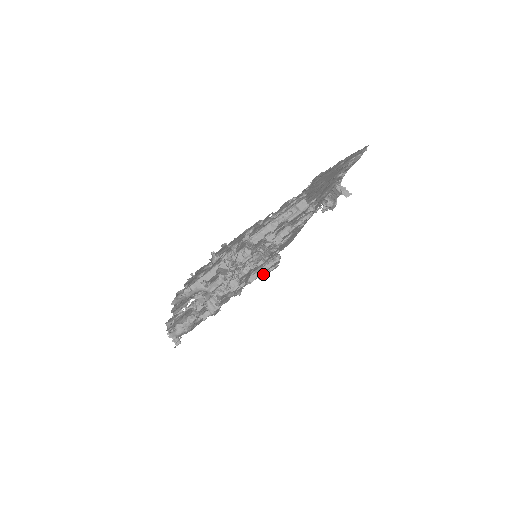
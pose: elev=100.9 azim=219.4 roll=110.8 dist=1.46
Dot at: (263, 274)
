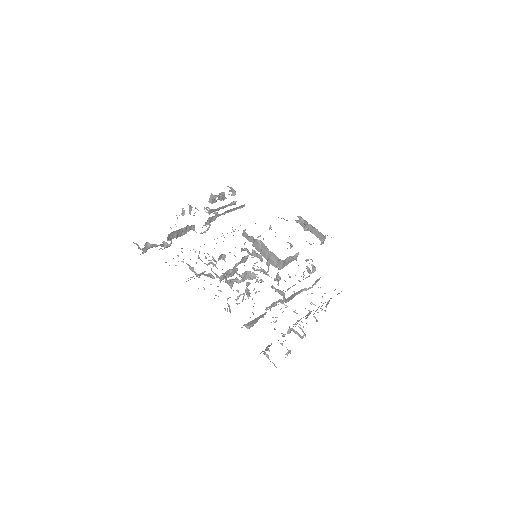
Dot at: (216, 201)
